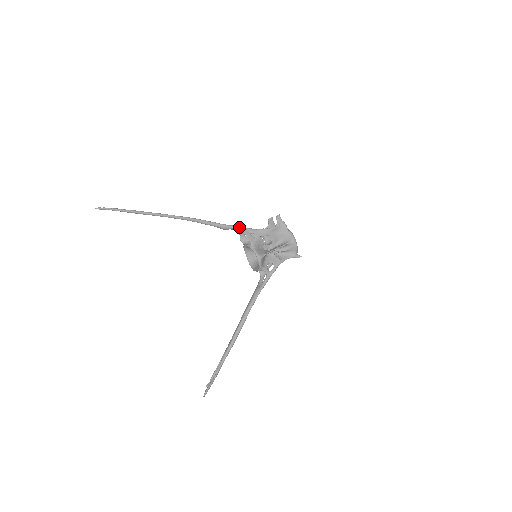
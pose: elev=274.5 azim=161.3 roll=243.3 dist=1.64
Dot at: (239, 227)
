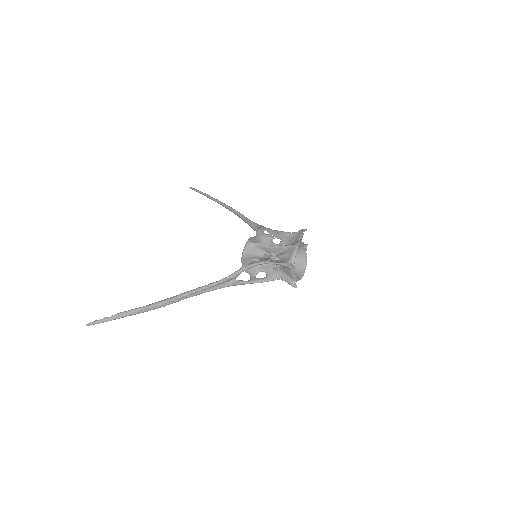
Dot at: occluded
